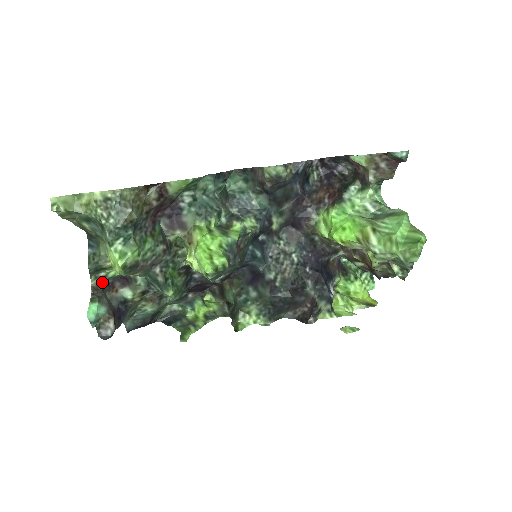
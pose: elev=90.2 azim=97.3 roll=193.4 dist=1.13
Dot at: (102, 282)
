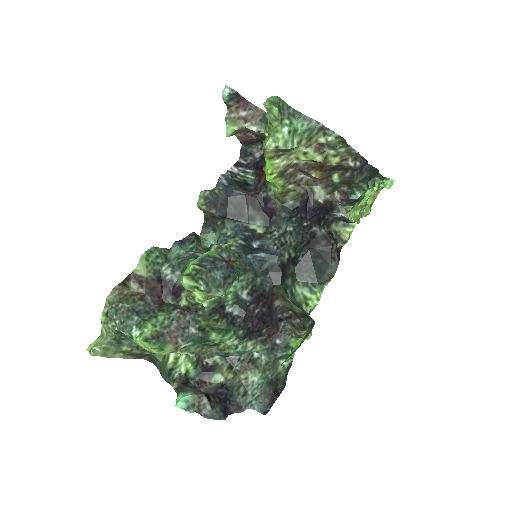
Dot at: (181, 381)
